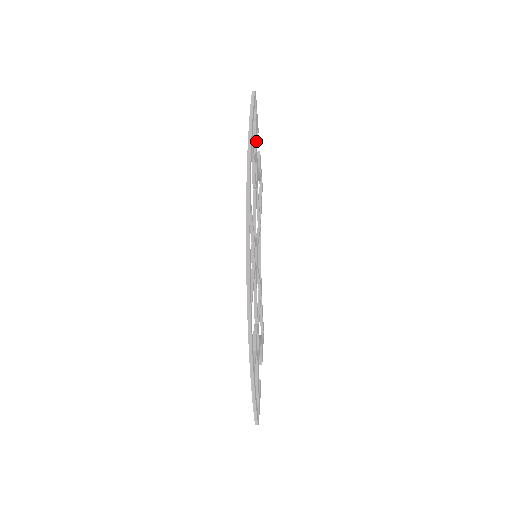
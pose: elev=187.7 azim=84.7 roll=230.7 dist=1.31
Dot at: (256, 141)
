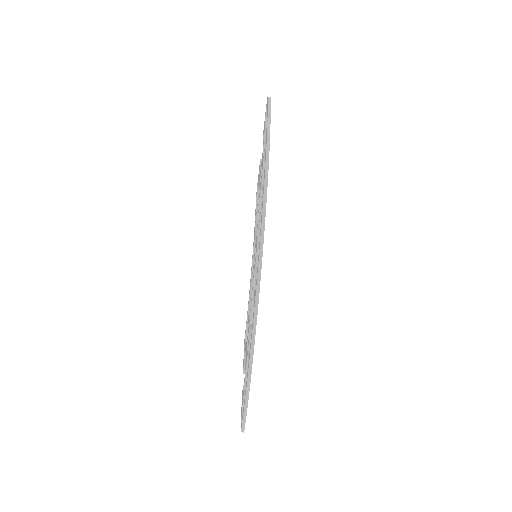
Dot at: occluded
